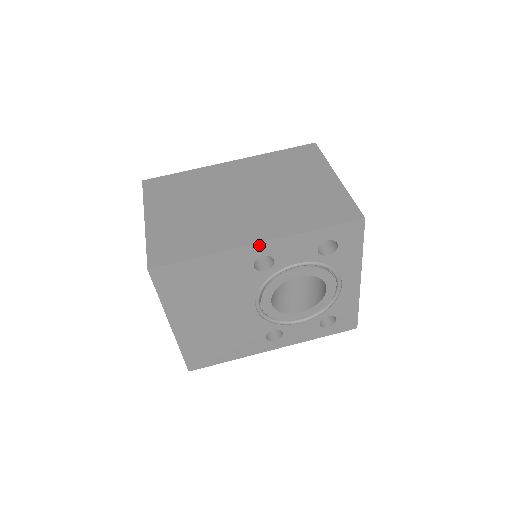
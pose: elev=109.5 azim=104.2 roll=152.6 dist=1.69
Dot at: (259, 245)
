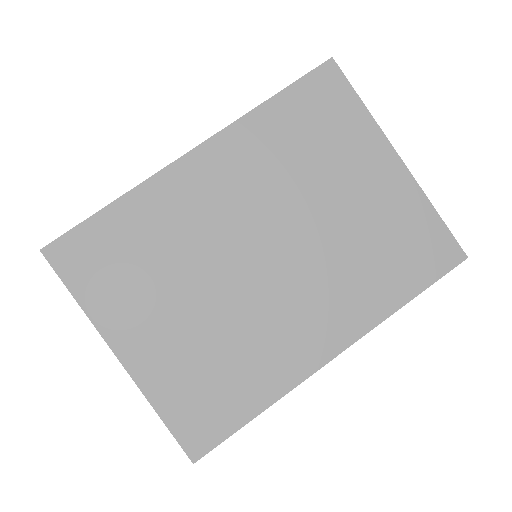
Dot at: (335, 355)
